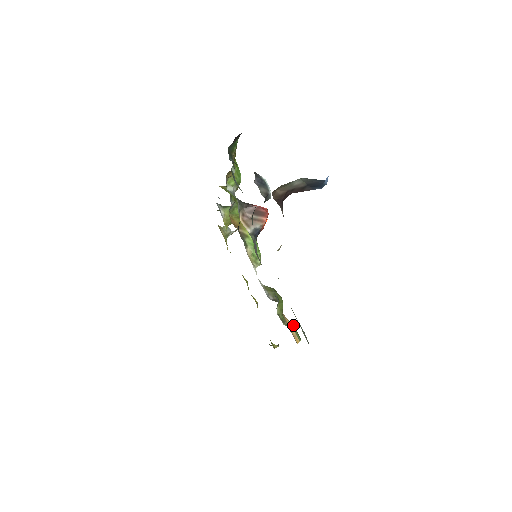
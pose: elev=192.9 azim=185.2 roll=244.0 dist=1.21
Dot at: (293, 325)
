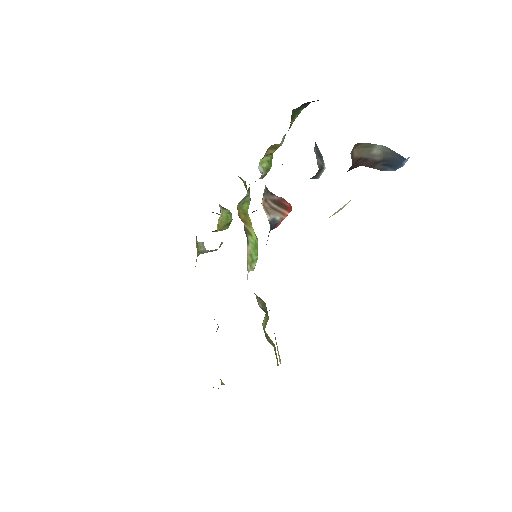
Dot at: (274, 345)
